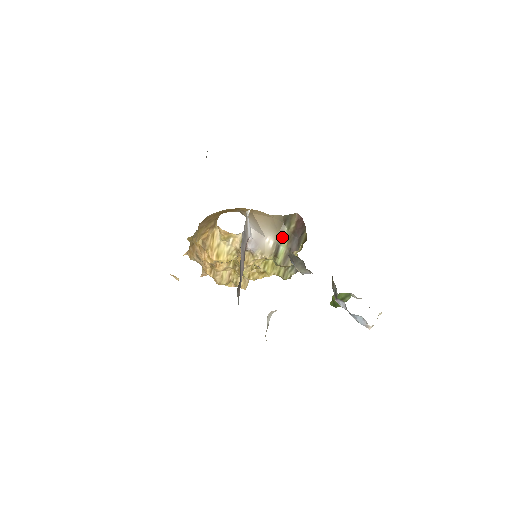
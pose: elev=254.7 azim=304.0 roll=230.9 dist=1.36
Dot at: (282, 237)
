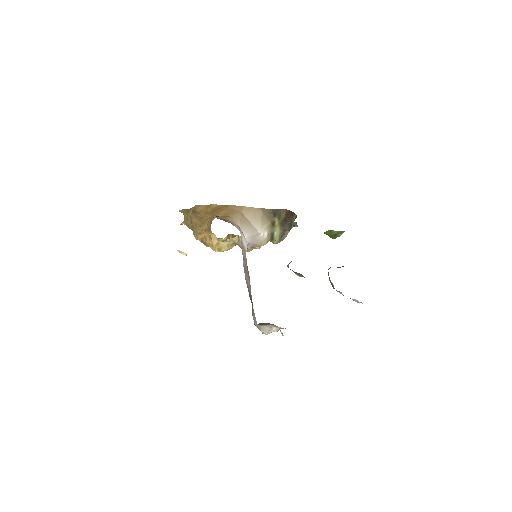
Dot at: (274, 225)
